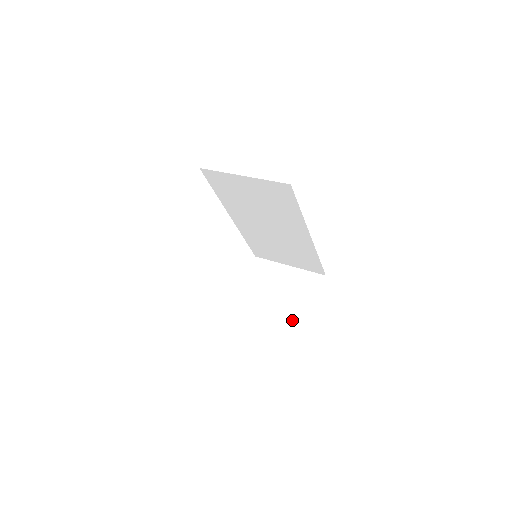
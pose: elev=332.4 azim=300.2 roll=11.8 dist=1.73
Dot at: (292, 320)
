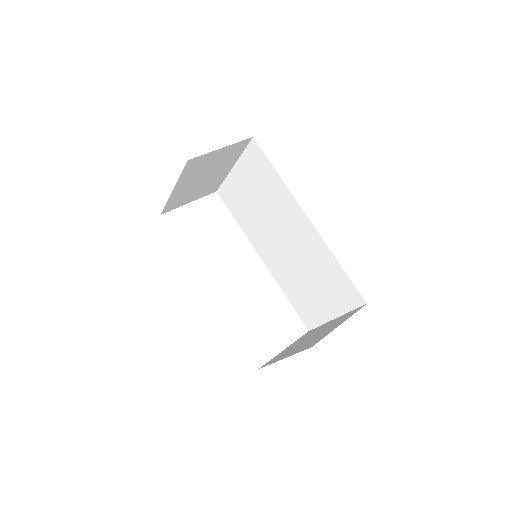
Dot at: (306, 347)
